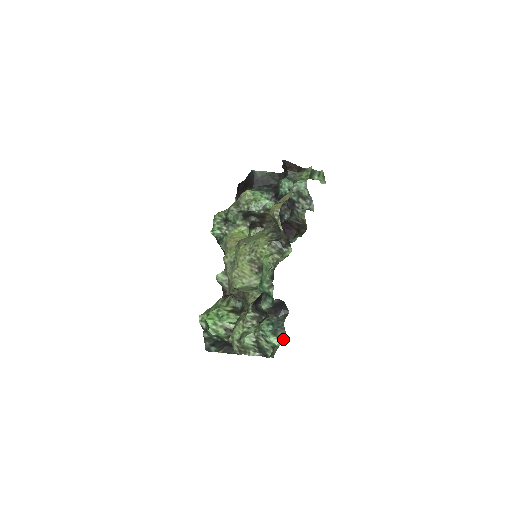
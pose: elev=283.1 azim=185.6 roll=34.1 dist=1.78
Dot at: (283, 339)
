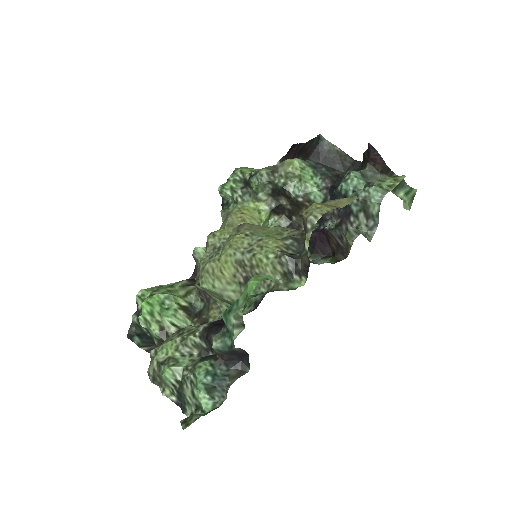
Dot at: (217, 405)
